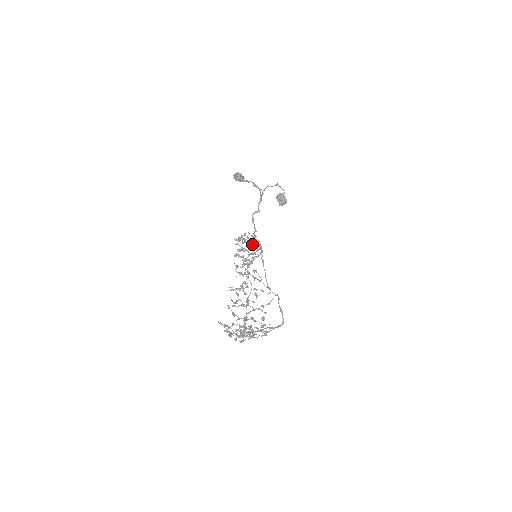
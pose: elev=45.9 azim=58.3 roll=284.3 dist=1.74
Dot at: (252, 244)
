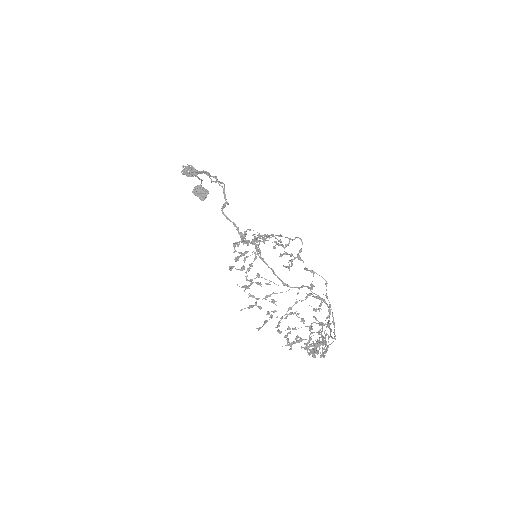
Dot at: (280, 235)
